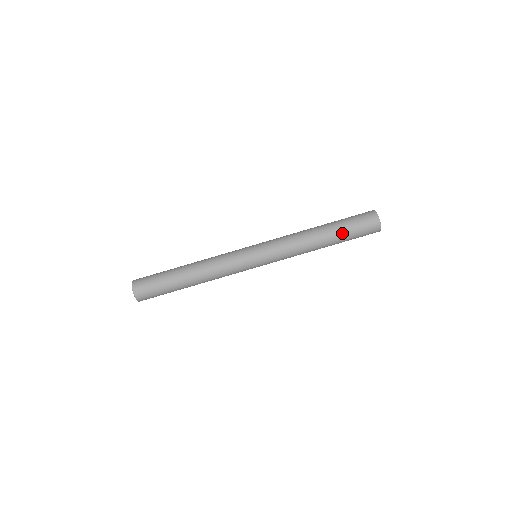
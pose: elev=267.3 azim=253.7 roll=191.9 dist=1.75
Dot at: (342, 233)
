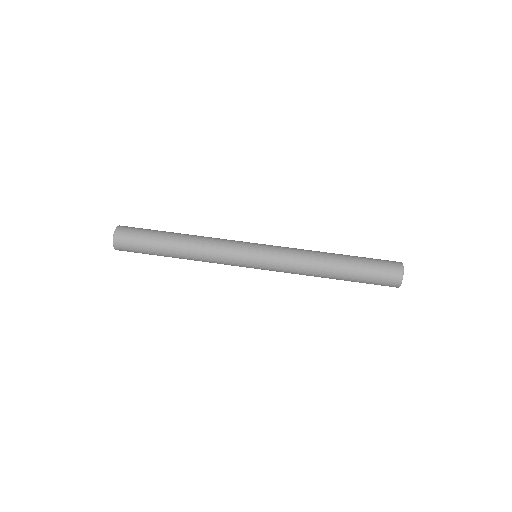
Dot at: (357, 268)
